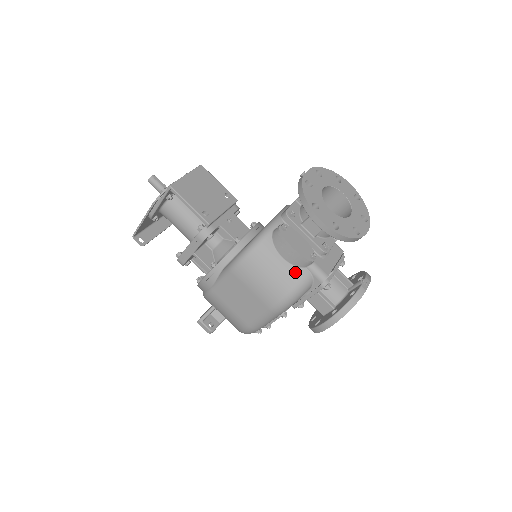
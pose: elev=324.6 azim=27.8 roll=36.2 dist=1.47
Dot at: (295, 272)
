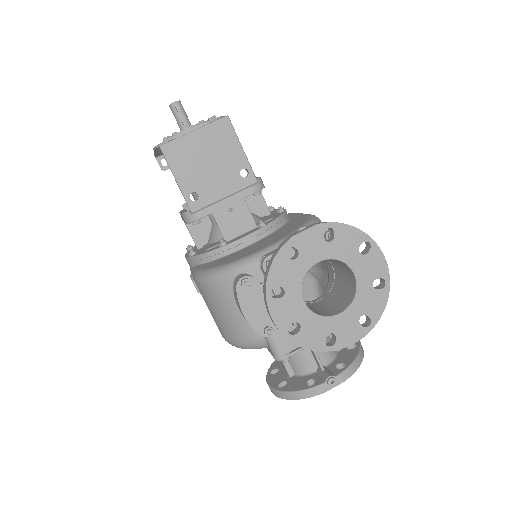
Dot at: (247, 329)
